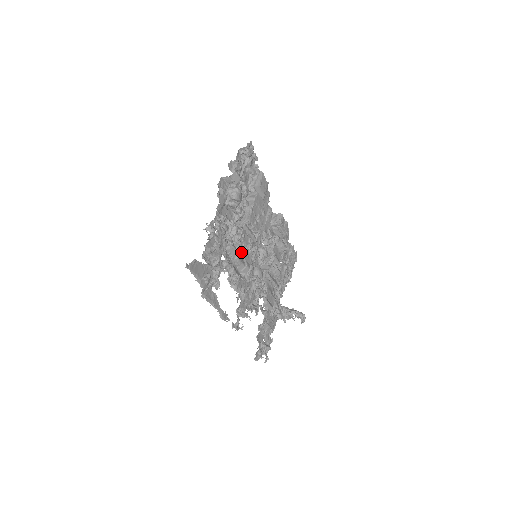
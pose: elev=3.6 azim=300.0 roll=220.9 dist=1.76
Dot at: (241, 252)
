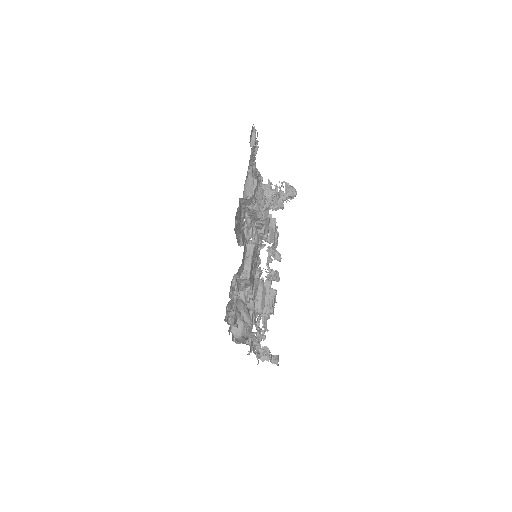
Dot at: occluded
